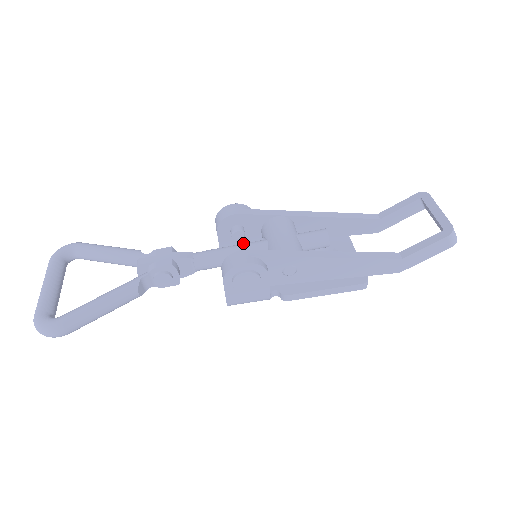
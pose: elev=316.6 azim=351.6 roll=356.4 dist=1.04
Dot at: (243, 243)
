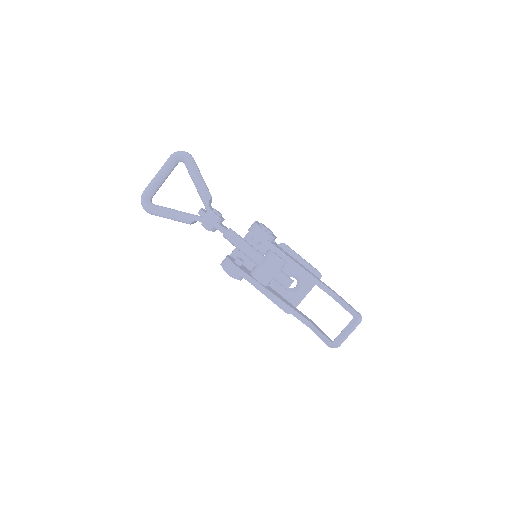
Dot at: occluded
